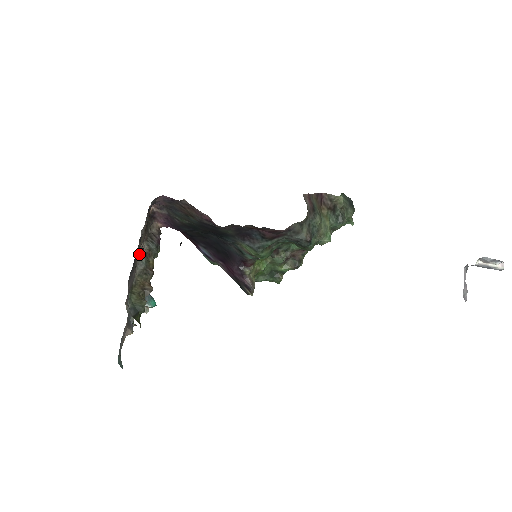
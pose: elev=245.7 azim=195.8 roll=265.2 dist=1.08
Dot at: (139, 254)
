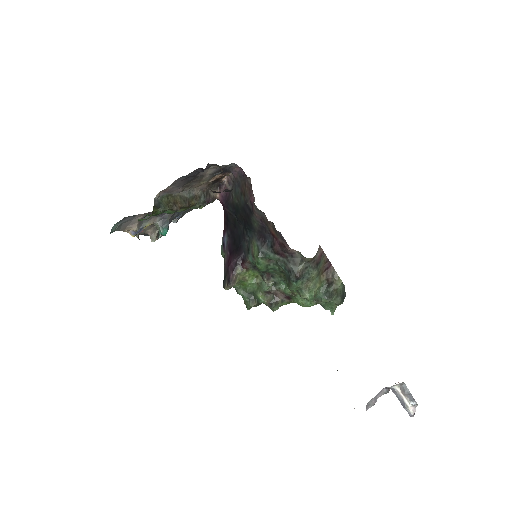
Dot at: (192, 189)
